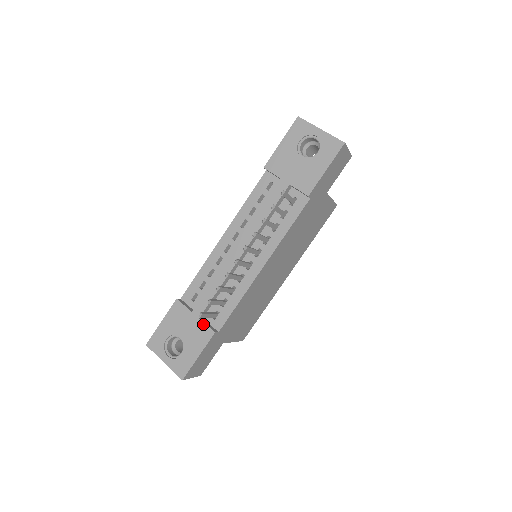
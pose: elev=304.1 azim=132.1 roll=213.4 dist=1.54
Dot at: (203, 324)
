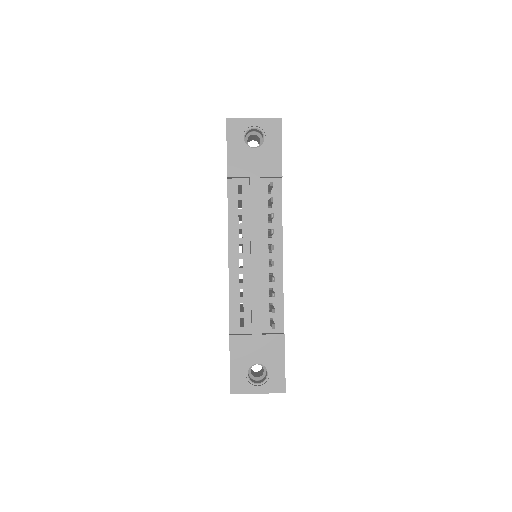
Dot at: (269, 336)
